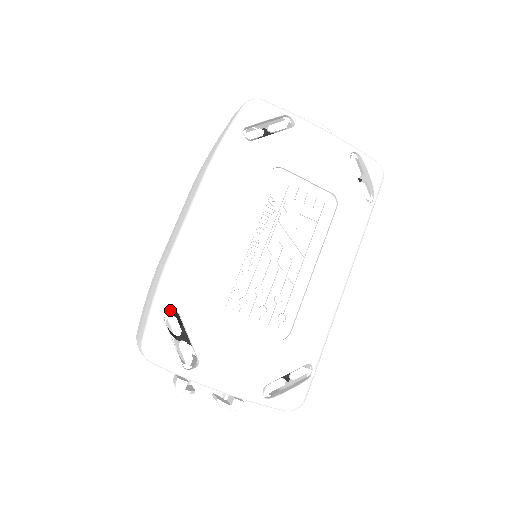
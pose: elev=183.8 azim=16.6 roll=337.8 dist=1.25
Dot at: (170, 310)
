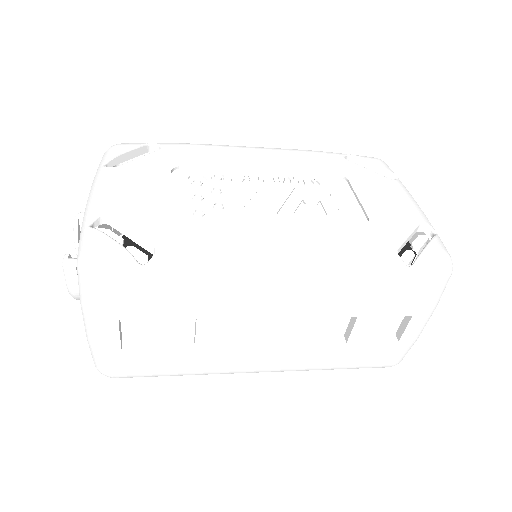
Dot at: (160, 144)
